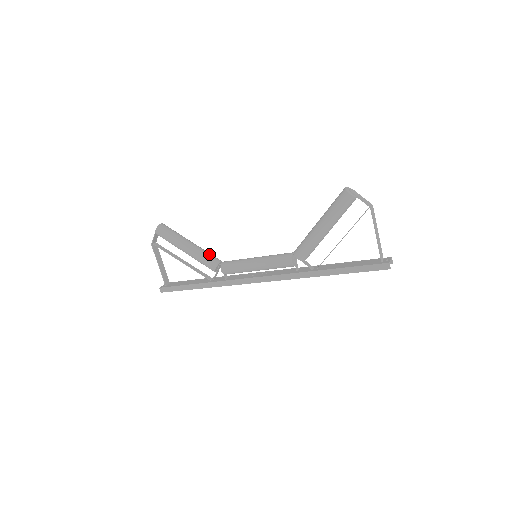
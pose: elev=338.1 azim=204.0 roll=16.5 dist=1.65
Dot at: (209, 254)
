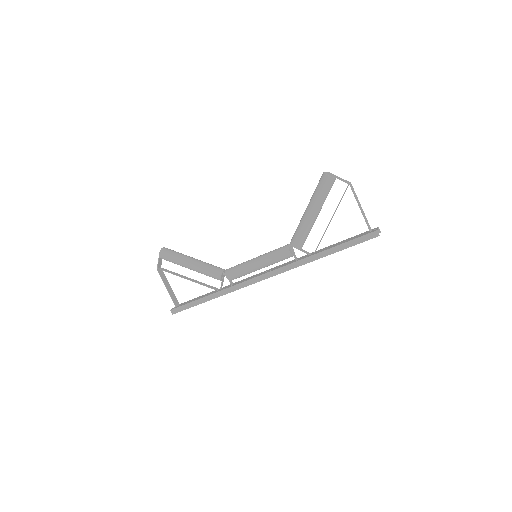
Dot at: (212, 265)
